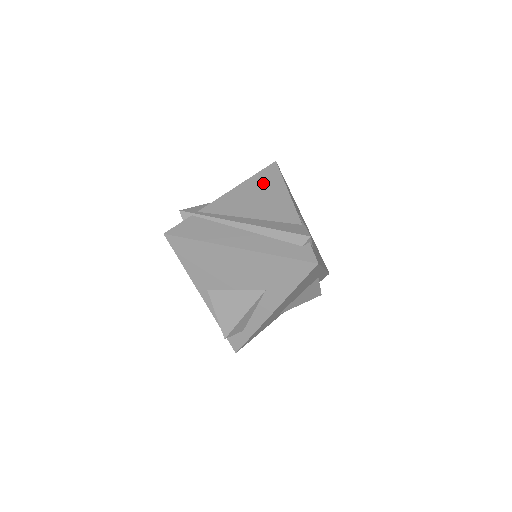
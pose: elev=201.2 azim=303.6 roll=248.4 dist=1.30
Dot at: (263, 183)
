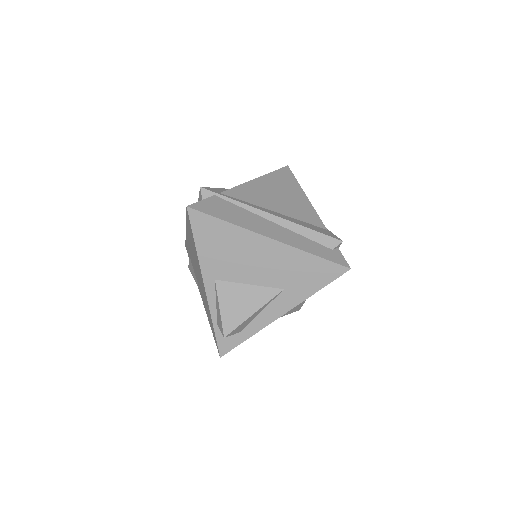
Dot at: (281, 182)
